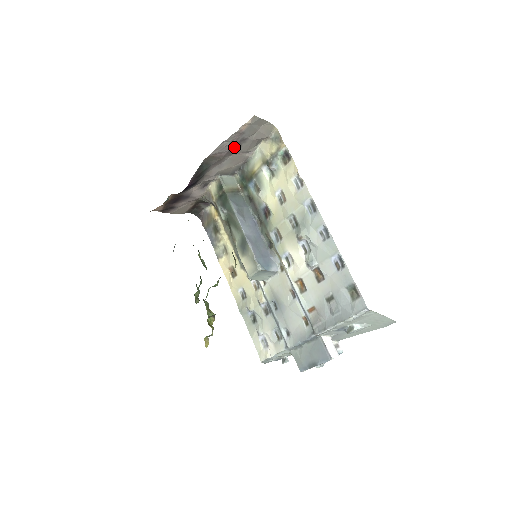
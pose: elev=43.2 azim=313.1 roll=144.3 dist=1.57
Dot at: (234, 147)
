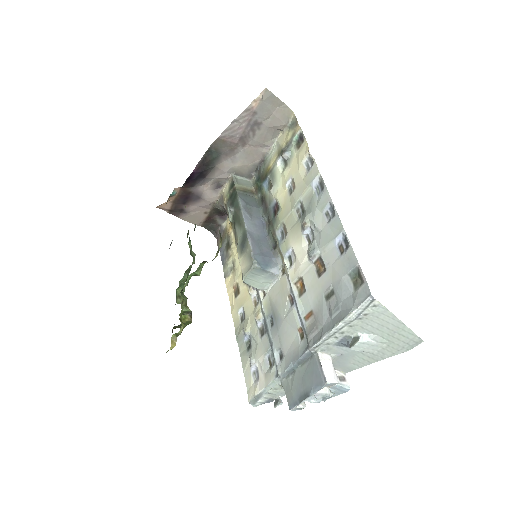
Dot at: (247, 133)
